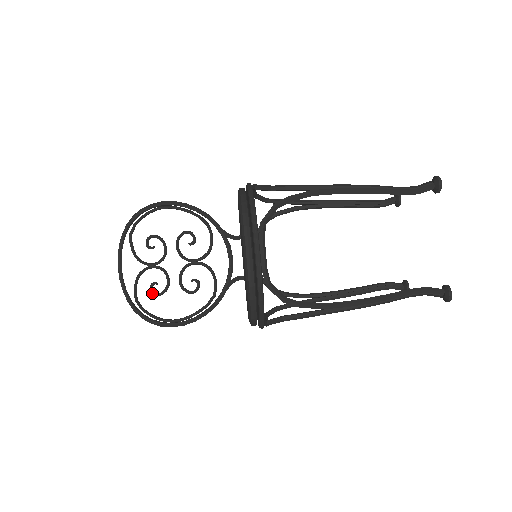
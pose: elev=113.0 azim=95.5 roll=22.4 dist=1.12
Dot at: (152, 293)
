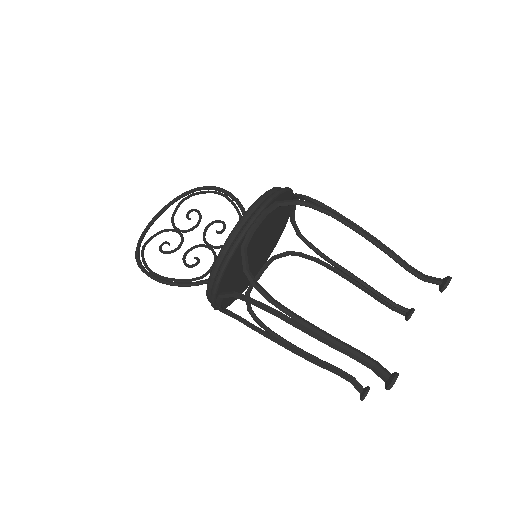
Dot at: (160, 248)
